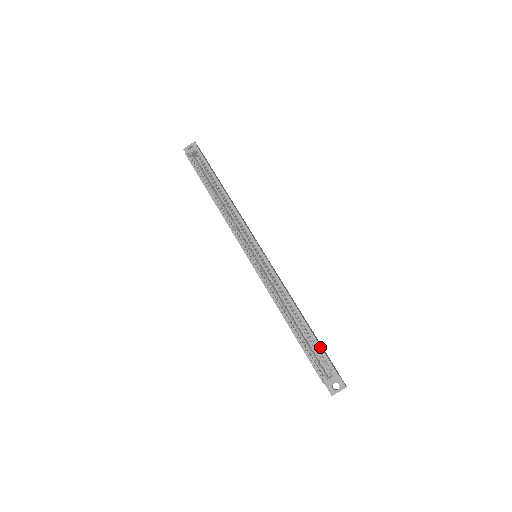
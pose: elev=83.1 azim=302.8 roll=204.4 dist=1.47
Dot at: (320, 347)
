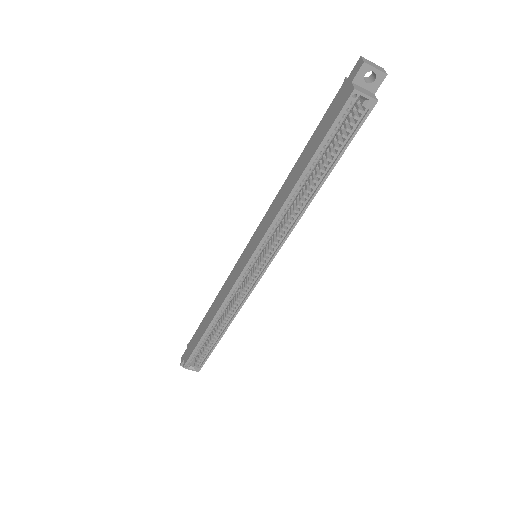
Dot at: occluded
